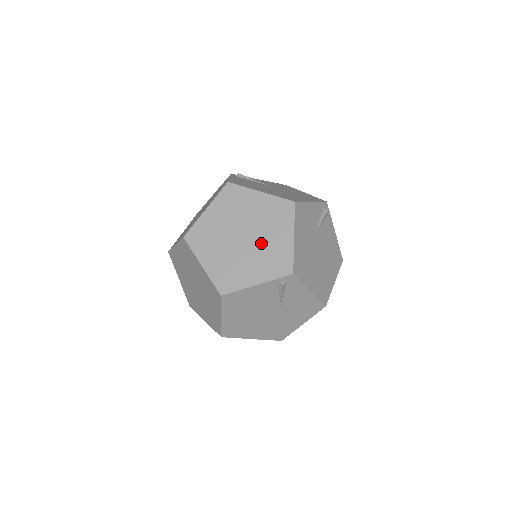
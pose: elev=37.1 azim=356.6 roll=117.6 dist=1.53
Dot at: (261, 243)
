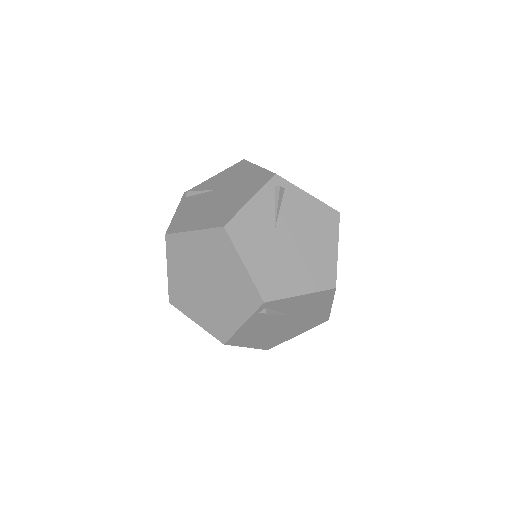
Dot at: (223, 283)
